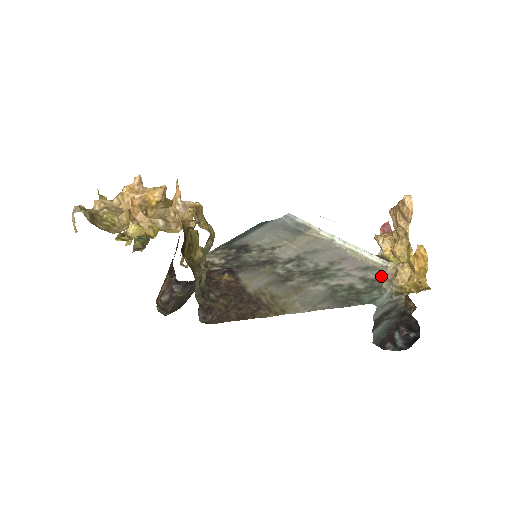
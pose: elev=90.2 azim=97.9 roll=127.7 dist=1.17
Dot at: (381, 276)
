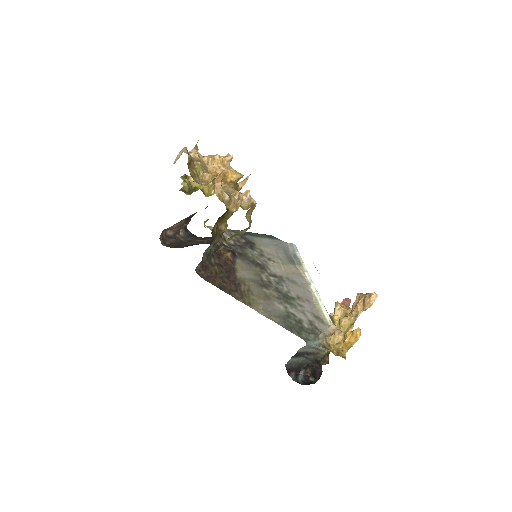
Dot at: (322, 329)
